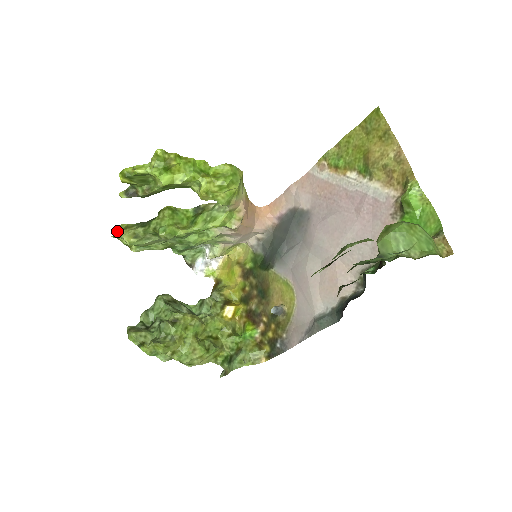
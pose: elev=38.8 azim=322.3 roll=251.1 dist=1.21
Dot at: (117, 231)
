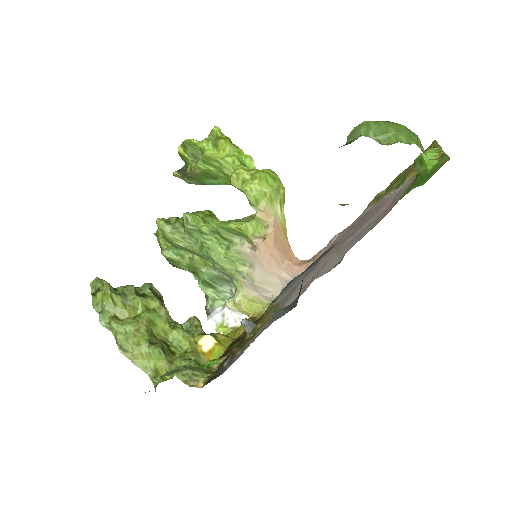
Dot at: occluded
